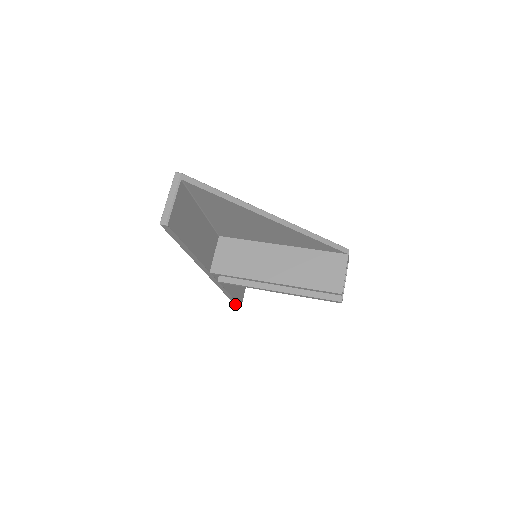
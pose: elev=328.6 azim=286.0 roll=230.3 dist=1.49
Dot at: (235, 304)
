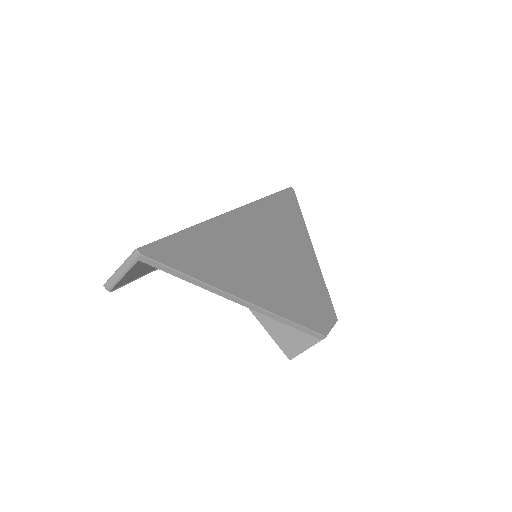
Dot at: occluded
